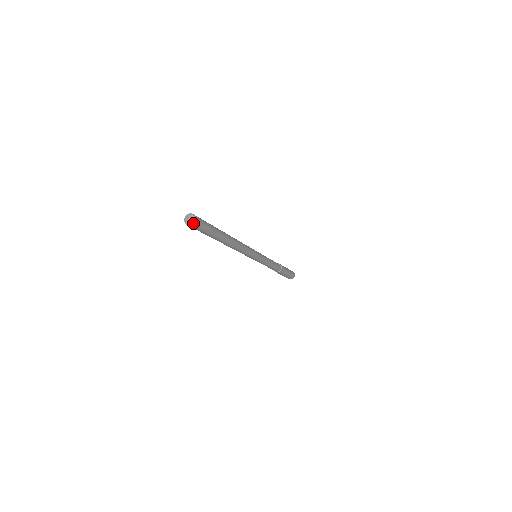
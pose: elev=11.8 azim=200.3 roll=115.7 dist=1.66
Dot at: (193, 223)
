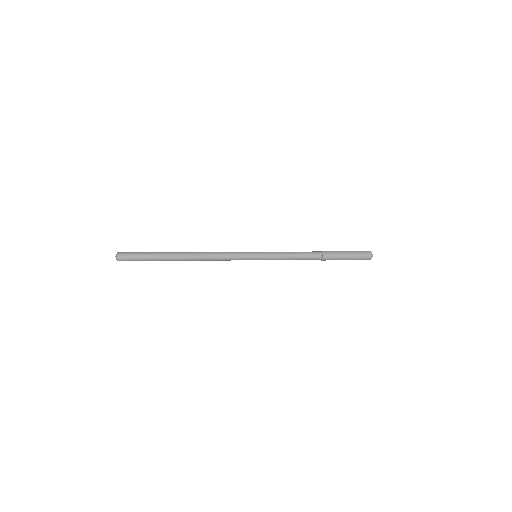
Dot at: (117, 259)
